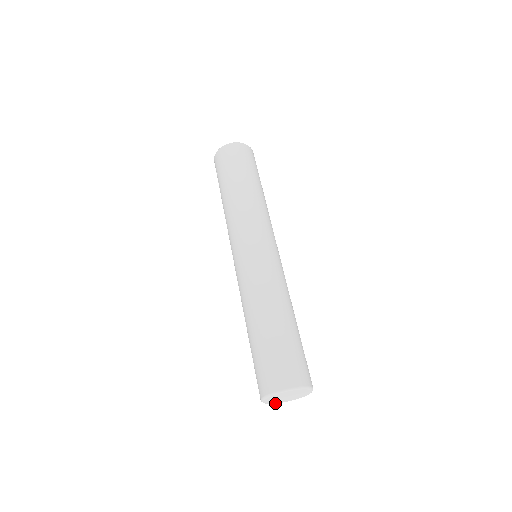
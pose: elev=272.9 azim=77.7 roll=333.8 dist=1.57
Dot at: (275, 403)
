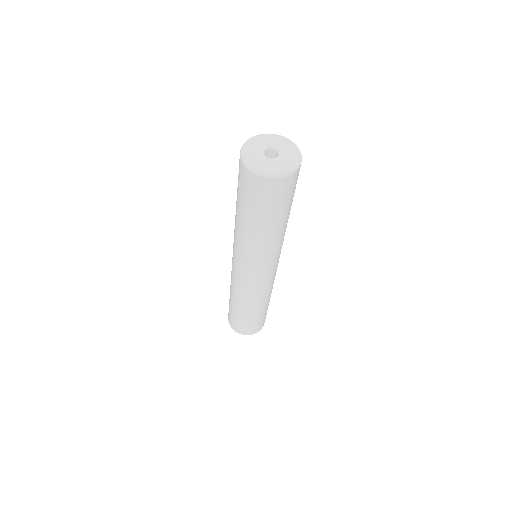
Dot at: occluded
